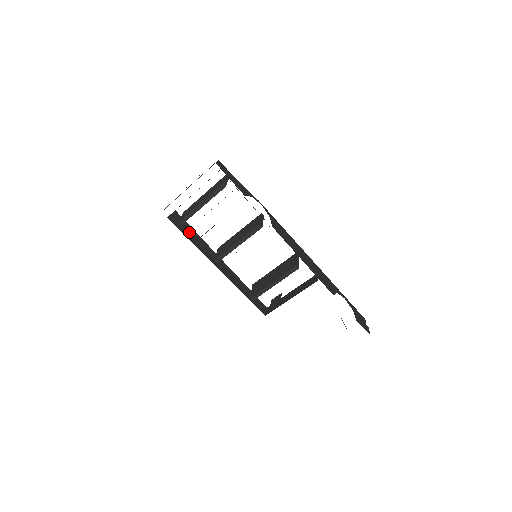
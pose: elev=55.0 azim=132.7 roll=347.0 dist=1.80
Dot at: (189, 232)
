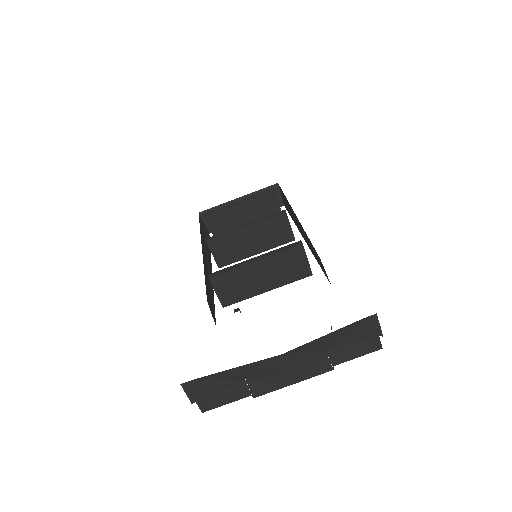
Dot at: (205, 236)
